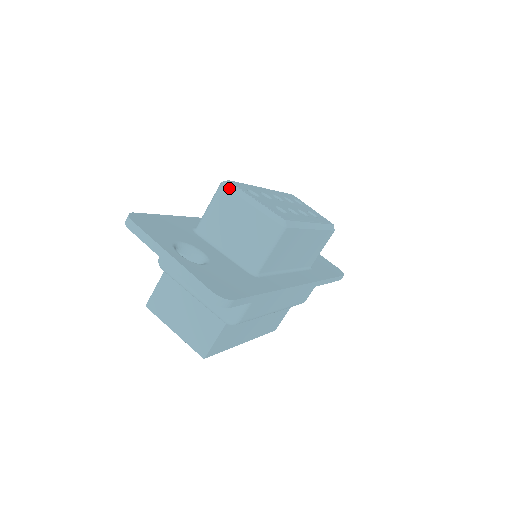
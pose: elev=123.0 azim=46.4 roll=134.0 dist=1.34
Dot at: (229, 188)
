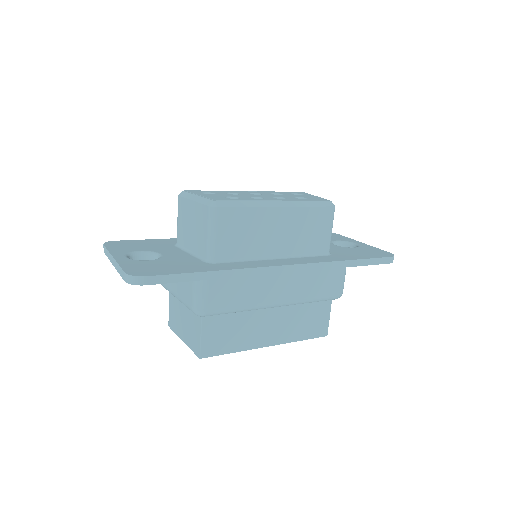
Dot at: (181, 195)
